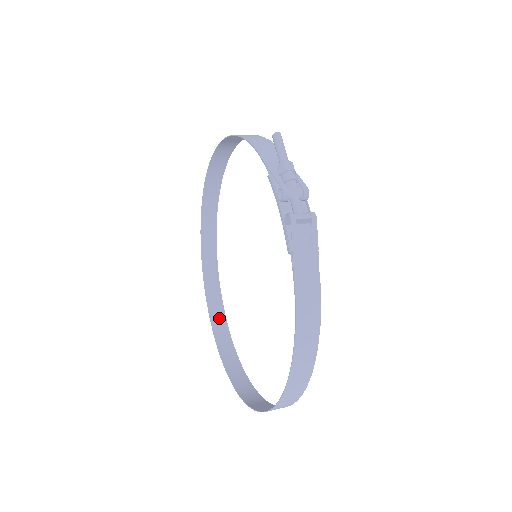
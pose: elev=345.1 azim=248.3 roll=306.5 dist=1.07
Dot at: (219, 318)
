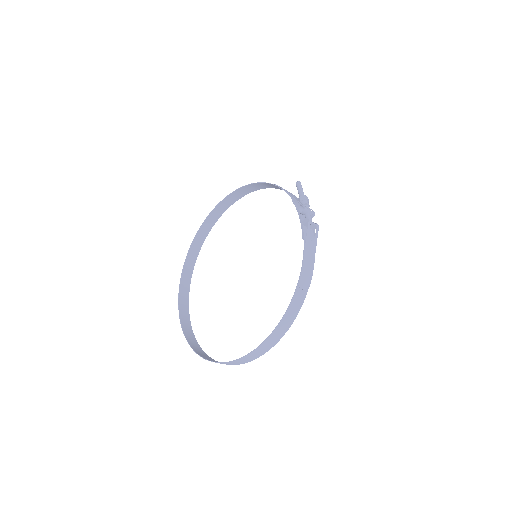
Dot at: (185, 317)
